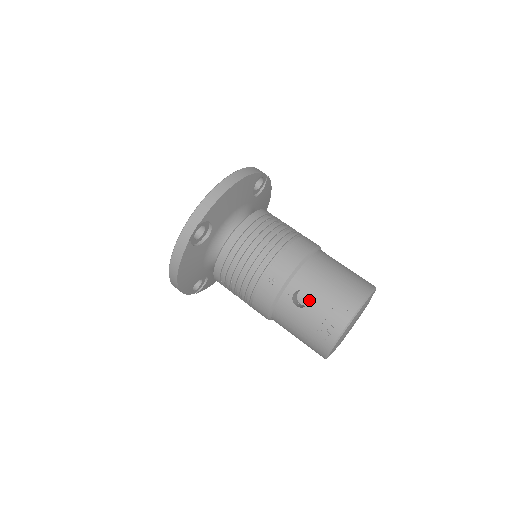
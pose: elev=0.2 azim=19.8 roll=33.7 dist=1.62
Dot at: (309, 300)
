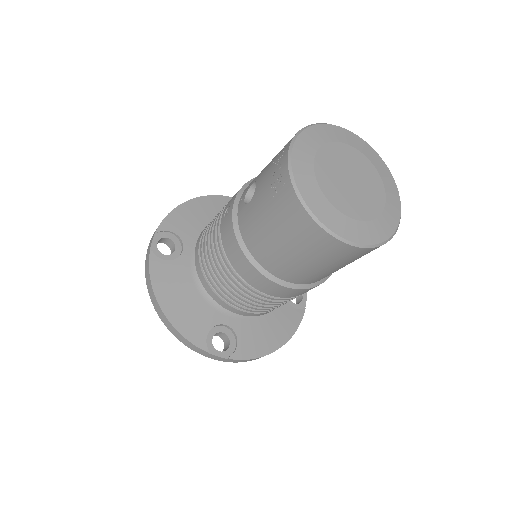
Dot at: (256, 183)
